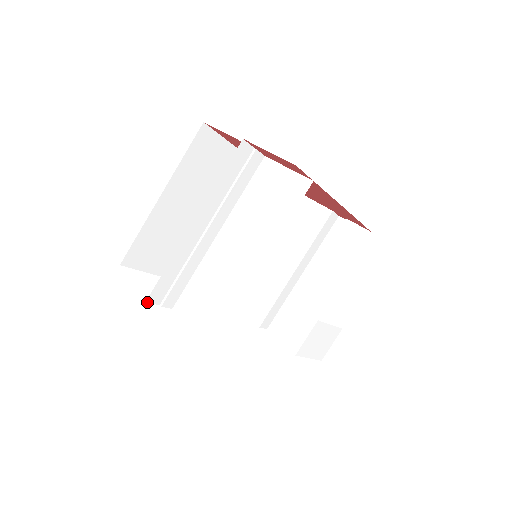
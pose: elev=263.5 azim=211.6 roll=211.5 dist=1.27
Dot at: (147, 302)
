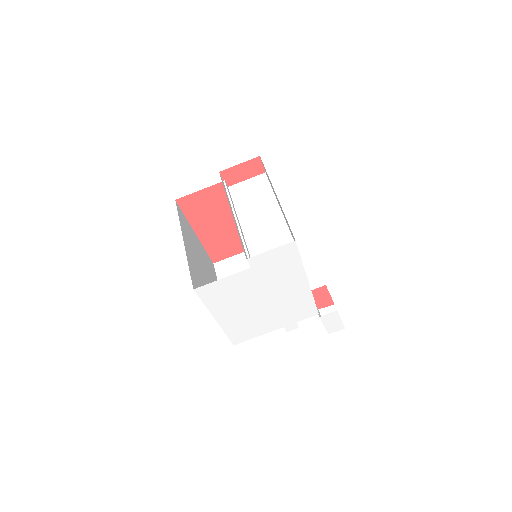
Dot at: occluded
